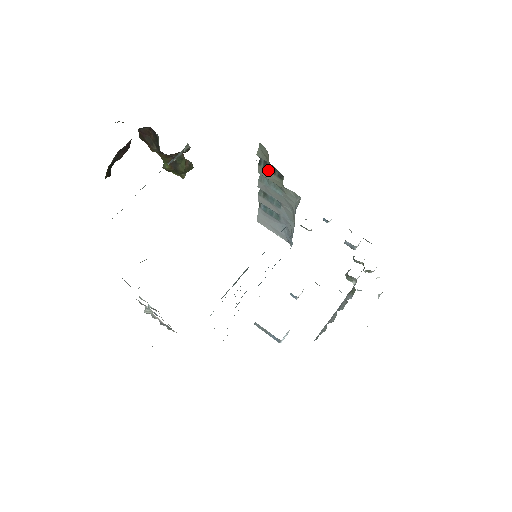
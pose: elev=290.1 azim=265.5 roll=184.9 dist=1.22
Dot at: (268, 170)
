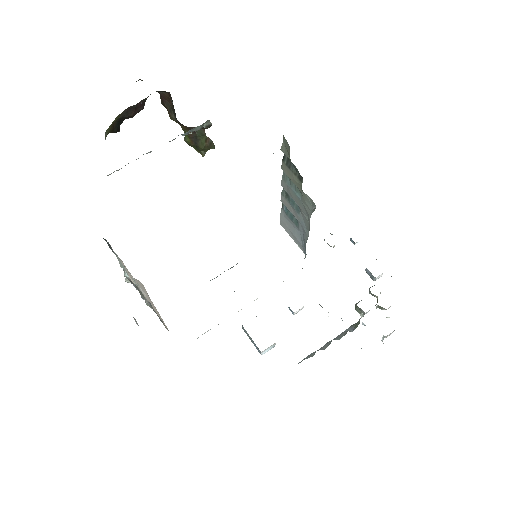
Dot at: (290, 168)
